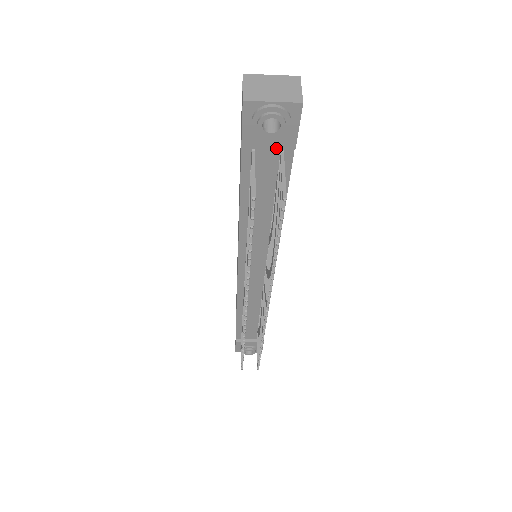
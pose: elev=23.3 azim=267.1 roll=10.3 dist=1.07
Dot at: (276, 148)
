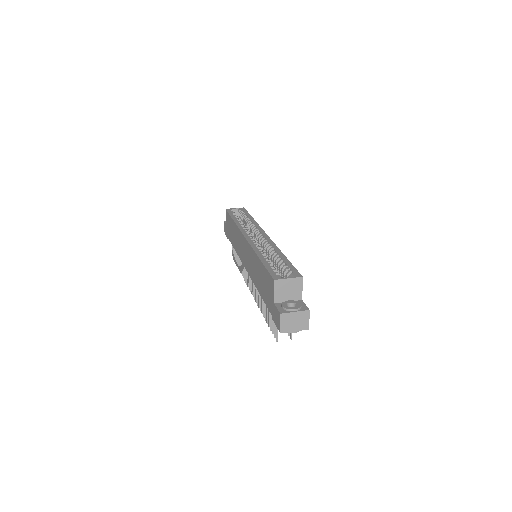
Dot at: occluded
